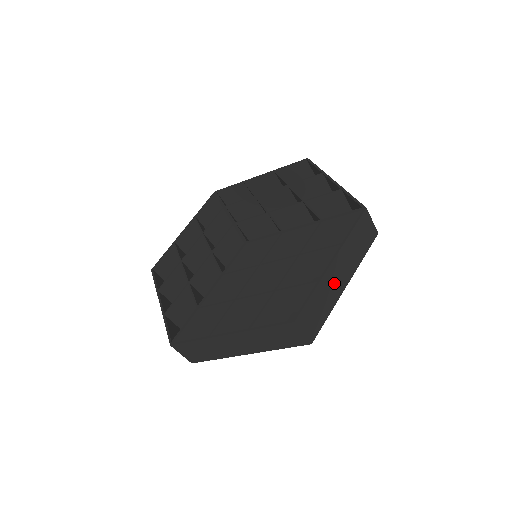
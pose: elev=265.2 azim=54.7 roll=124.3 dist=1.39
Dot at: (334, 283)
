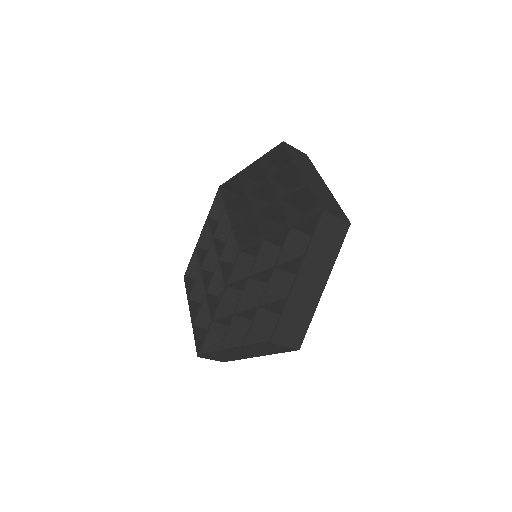
Dot at: (307, 292)
